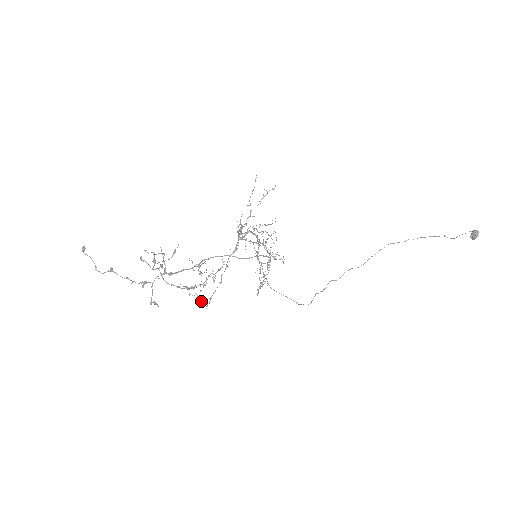
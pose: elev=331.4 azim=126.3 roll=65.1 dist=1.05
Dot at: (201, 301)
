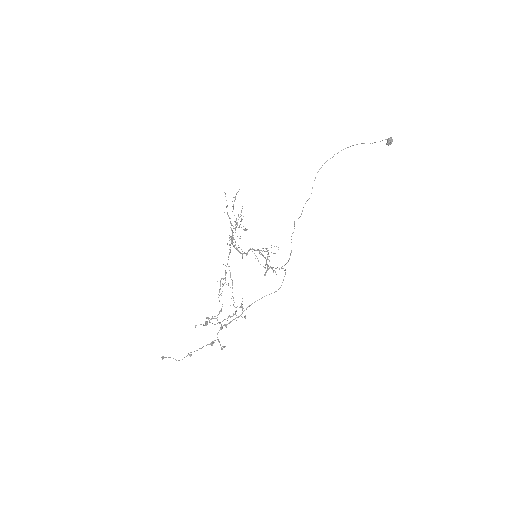
Dot at: occluded
